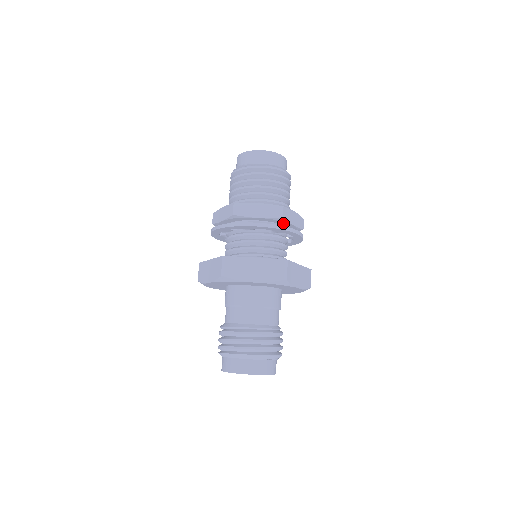
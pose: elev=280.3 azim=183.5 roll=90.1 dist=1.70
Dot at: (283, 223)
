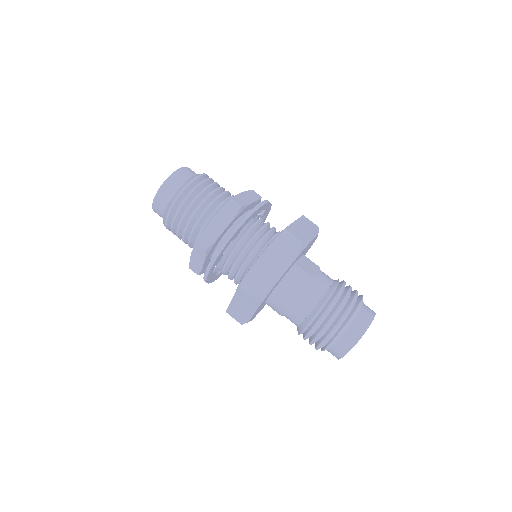
Dot at: occluded
